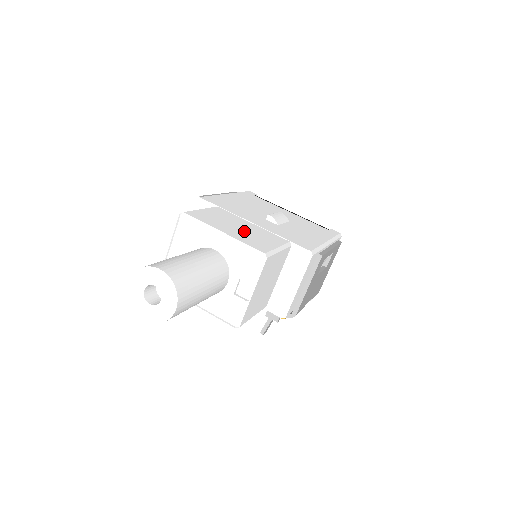
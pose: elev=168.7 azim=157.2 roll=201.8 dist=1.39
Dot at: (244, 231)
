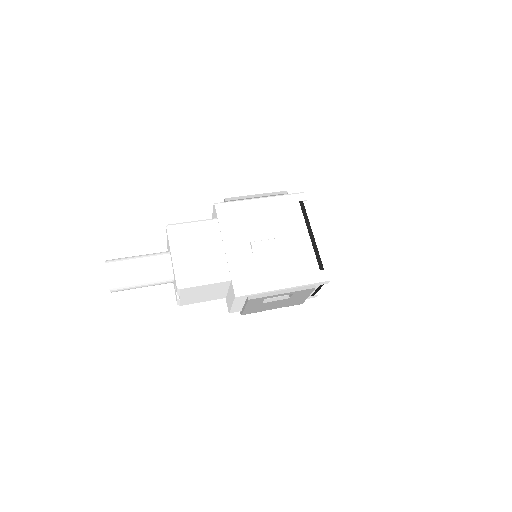
Dot at: (198, 257)
